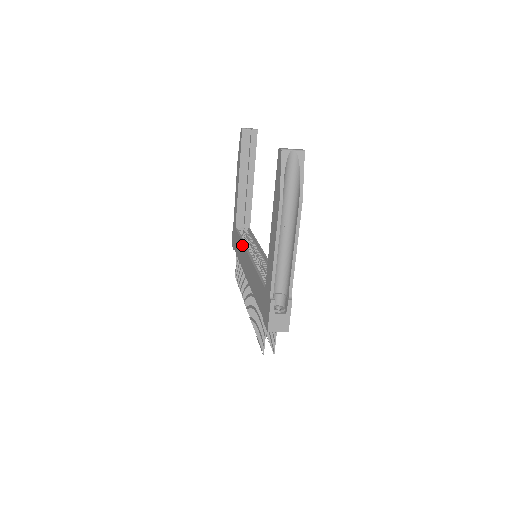
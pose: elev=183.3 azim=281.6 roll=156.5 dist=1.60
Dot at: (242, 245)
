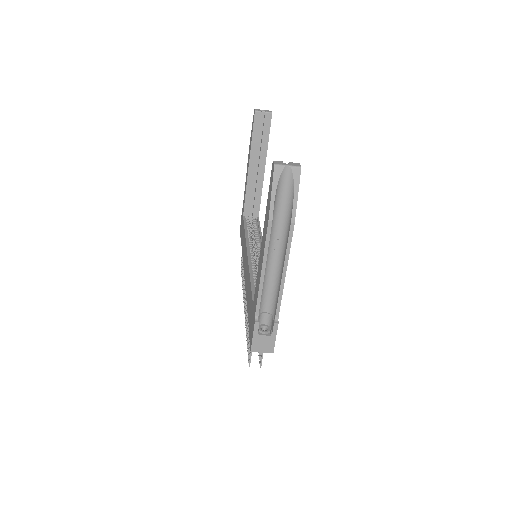
Dot at: (245, 240)
